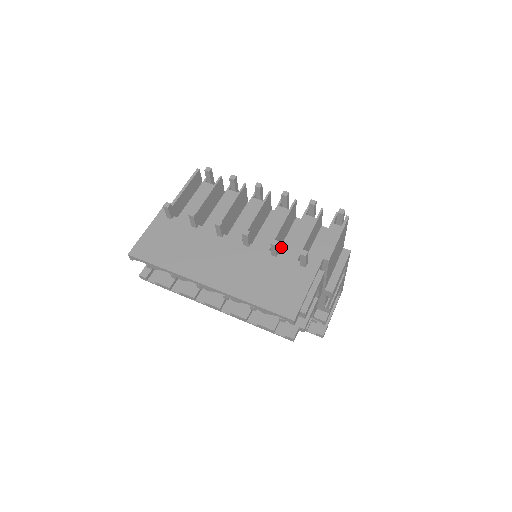
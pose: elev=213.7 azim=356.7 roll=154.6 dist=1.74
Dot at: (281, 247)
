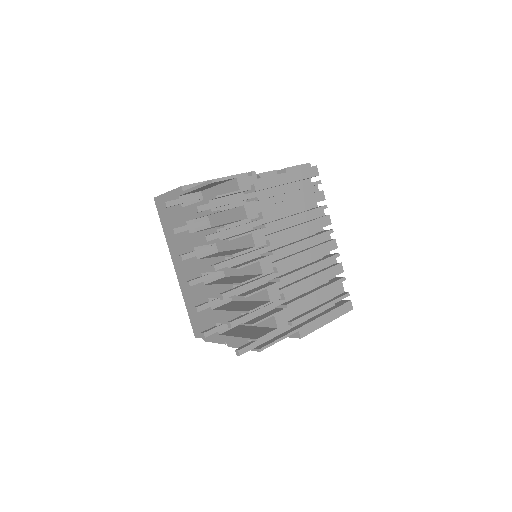
Dot at: occluded
